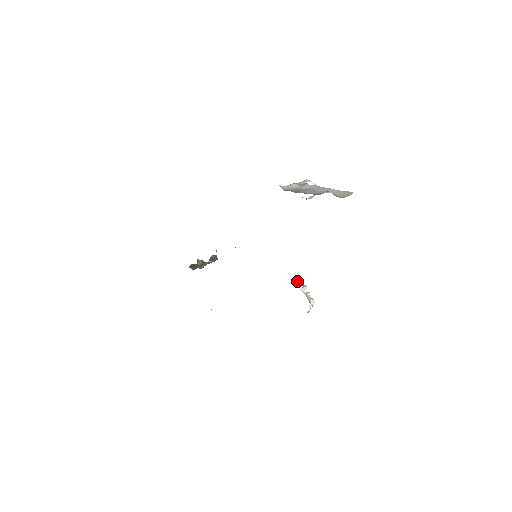
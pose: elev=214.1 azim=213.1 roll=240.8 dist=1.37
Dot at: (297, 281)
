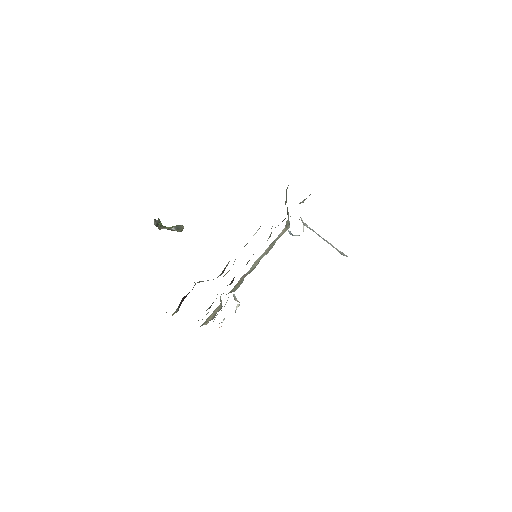
Dot at: (234, 295)
